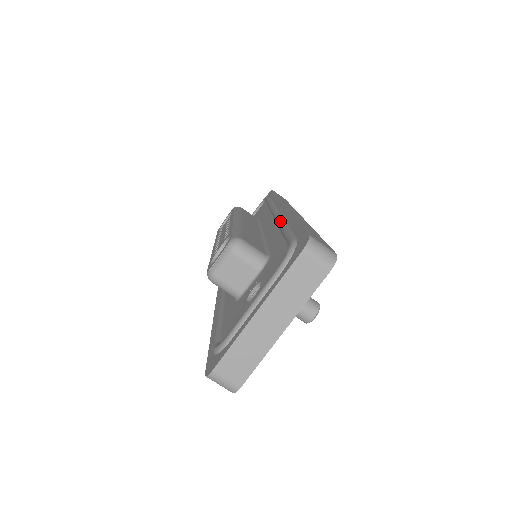
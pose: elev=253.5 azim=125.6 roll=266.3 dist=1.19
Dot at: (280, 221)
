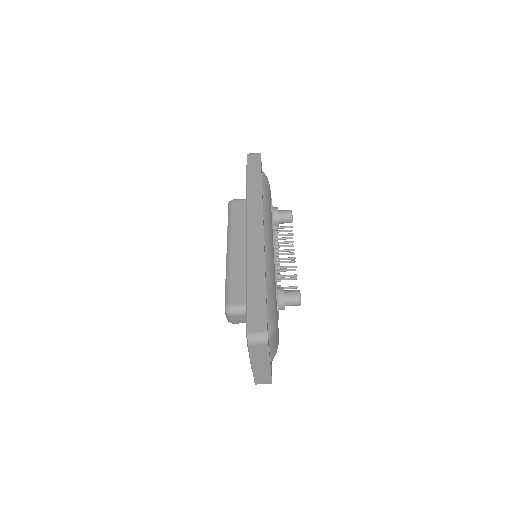
Dot at: occluded
